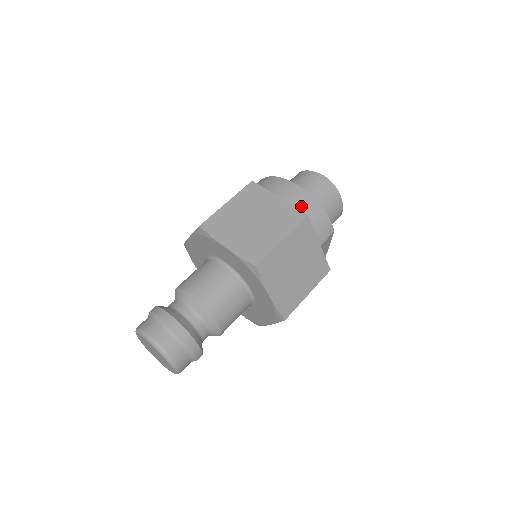
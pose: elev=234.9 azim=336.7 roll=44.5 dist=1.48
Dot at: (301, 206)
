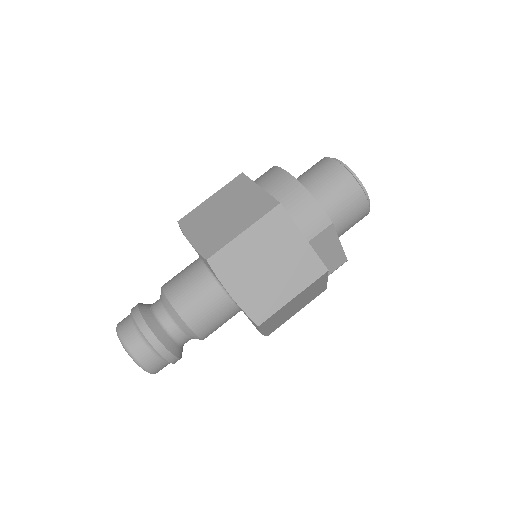
Dot at: (284, 194)
